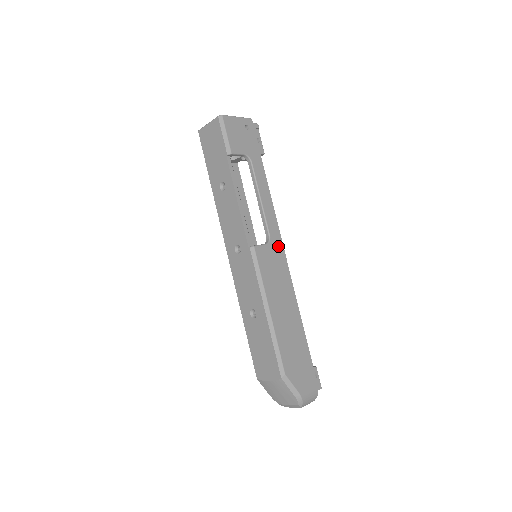
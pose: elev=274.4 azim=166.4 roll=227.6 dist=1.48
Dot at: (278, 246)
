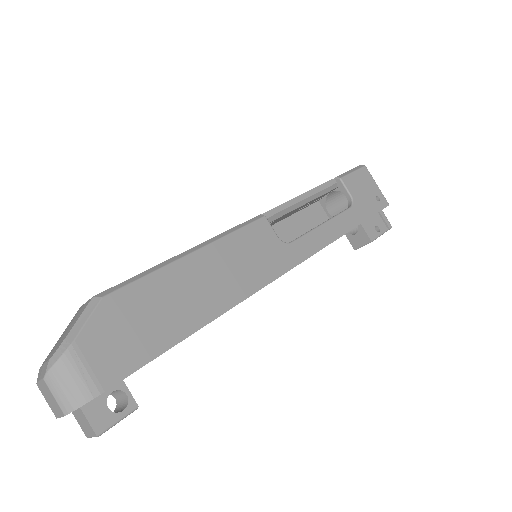
Dot at: (287, 259)
